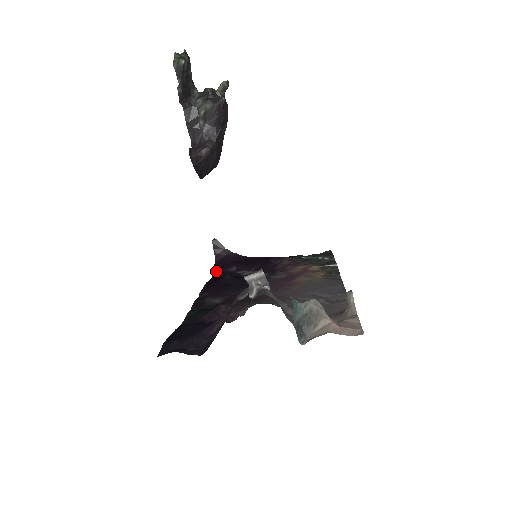
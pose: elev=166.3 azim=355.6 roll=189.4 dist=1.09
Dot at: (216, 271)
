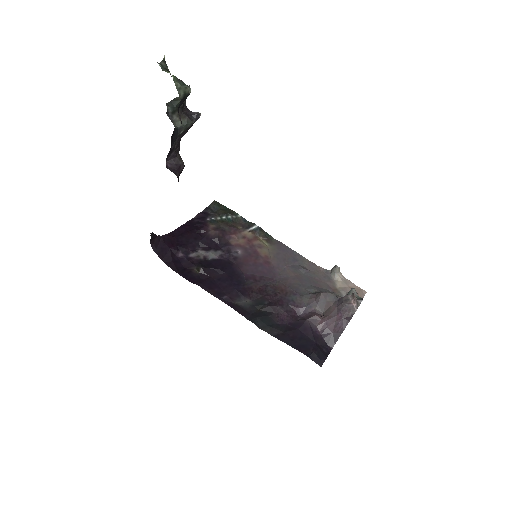
Dot at: (167, 262)
